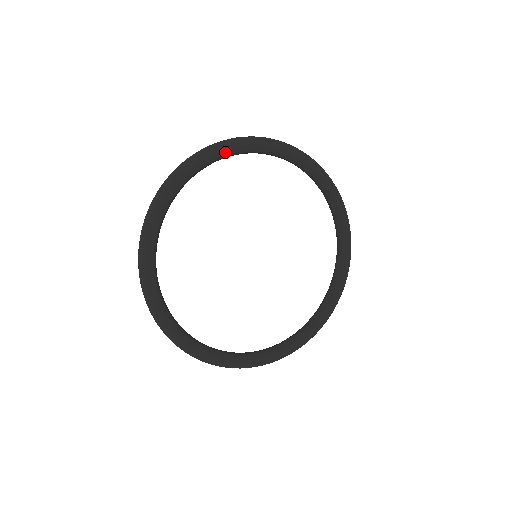
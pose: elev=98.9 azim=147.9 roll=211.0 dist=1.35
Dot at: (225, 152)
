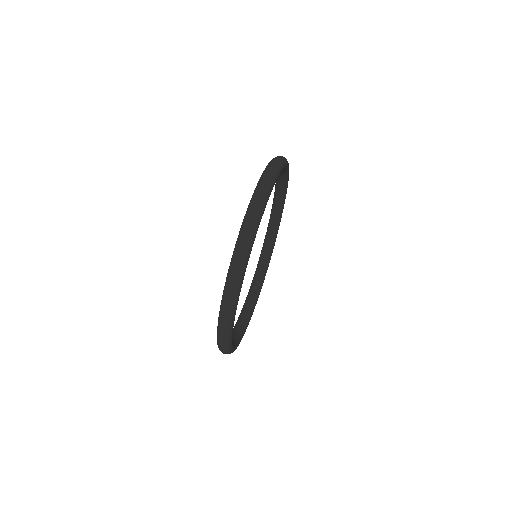
Dot at: (243, 279)
